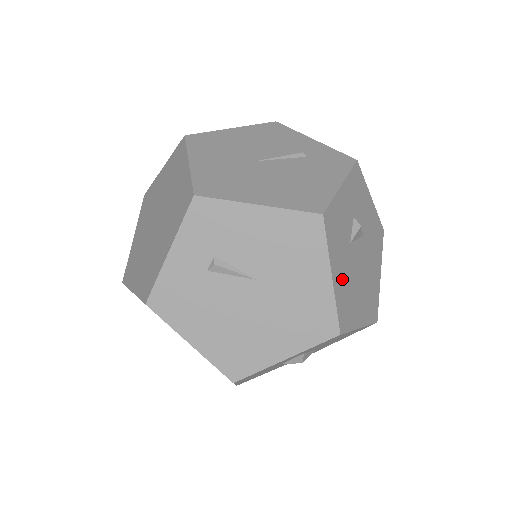
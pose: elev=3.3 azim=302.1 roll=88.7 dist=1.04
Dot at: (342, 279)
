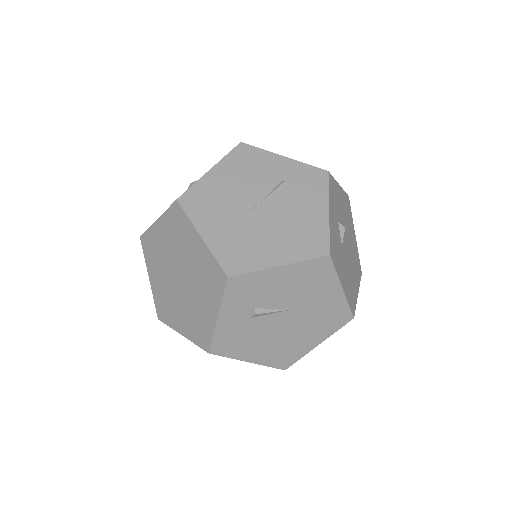
Dot at: (346, 280)
